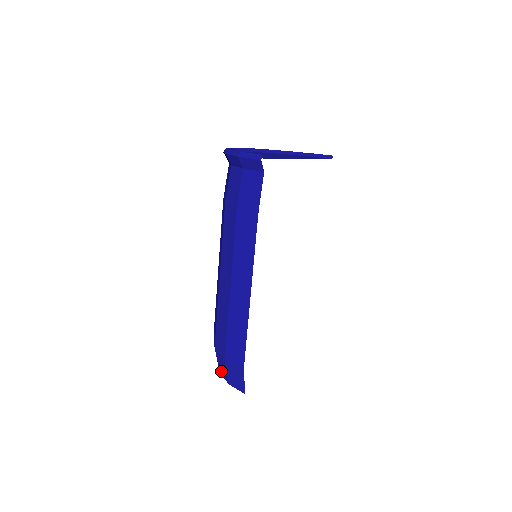
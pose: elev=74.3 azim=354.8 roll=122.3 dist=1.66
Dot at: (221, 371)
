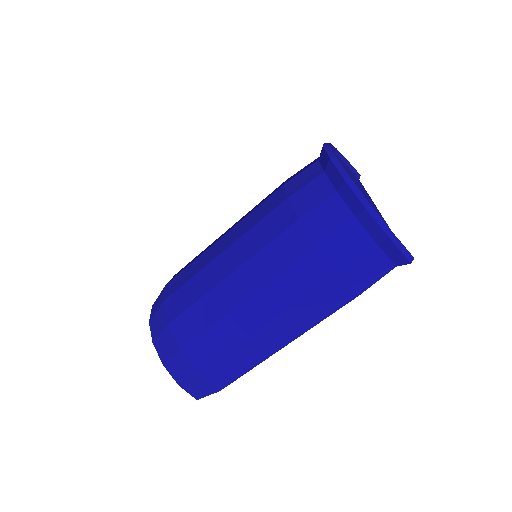
Dot at: (171, 368)
